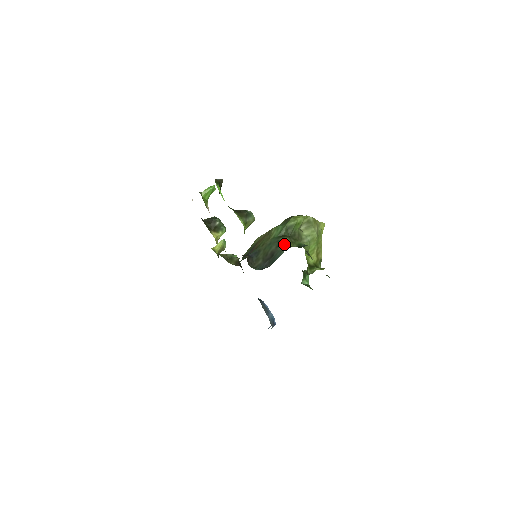
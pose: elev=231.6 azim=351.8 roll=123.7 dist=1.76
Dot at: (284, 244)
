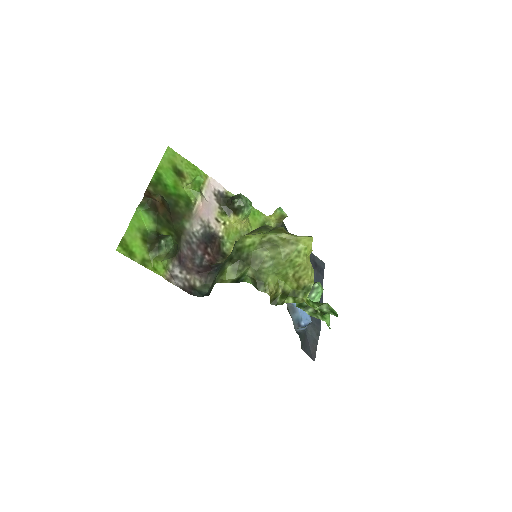
Dot at: (220, 274)
